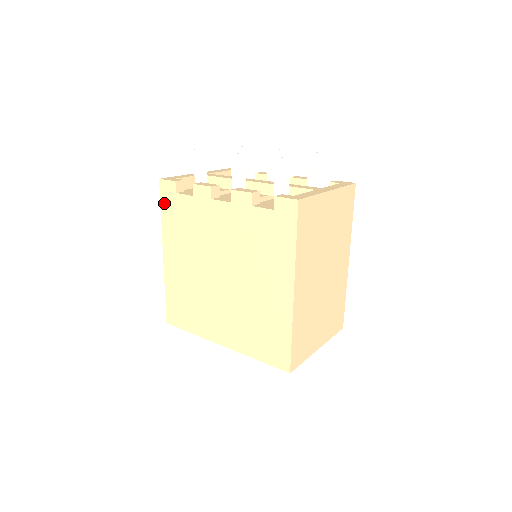
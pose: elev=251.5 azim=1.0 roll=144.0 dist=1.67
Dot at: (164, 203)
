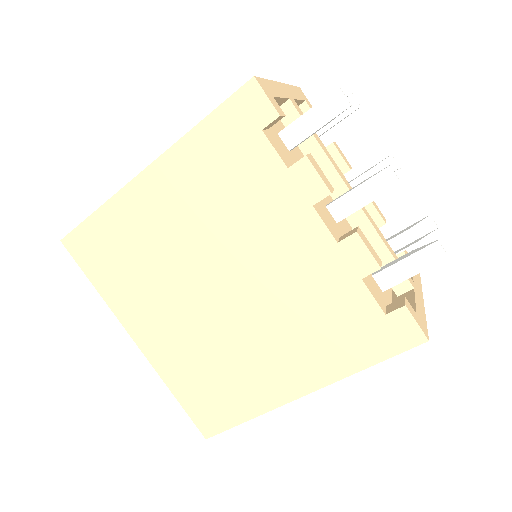
Dot at: (224, 116)
